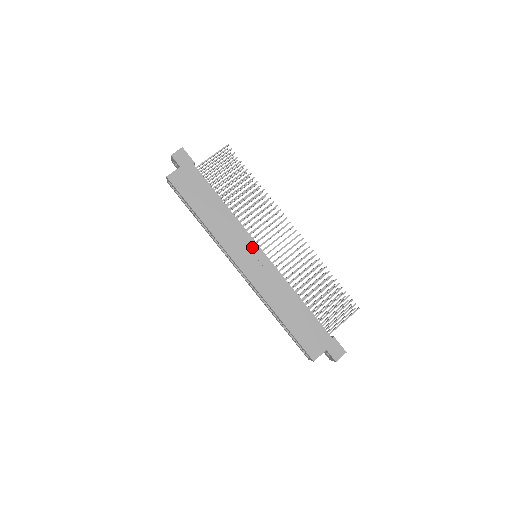
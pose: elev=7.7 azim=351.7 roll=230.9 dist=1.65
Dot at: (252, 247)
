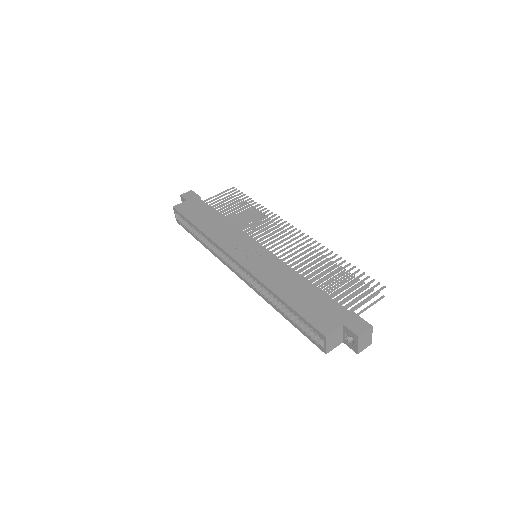
Dot at: (249, 243)
